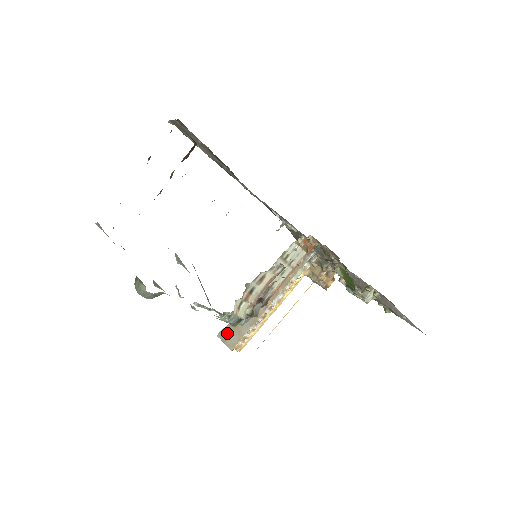
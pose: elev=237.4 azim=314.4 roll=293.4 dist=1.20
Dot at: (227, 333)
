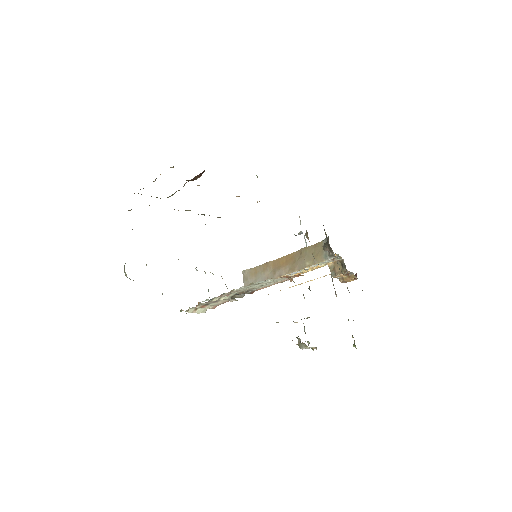
Dot at: (248, 274)
